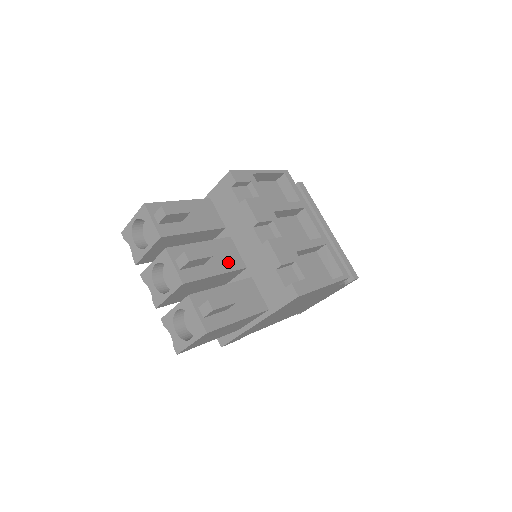
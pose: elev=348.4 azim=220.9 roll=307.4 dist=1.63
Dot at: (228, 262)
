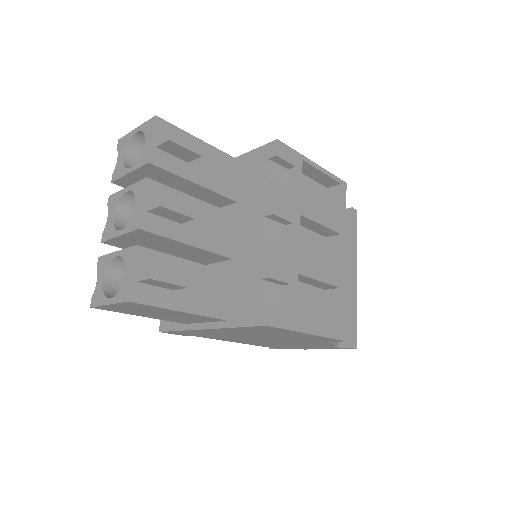
Dot at: (214, 239)
